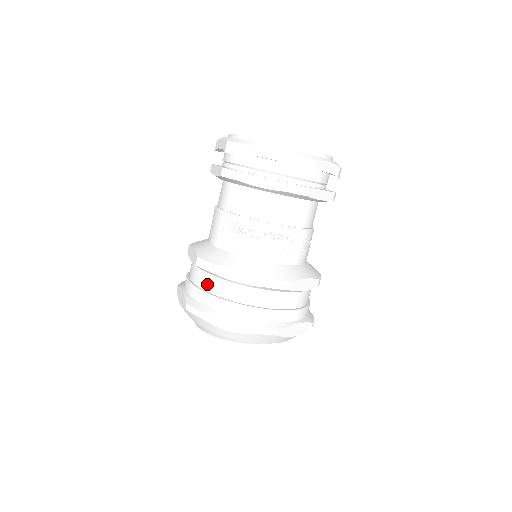
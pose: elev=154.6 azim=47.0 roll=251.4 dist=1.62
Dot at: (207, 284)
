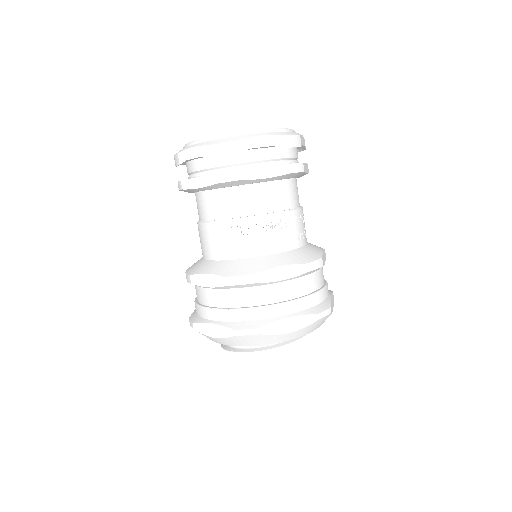
Dot at: (246, 299)
